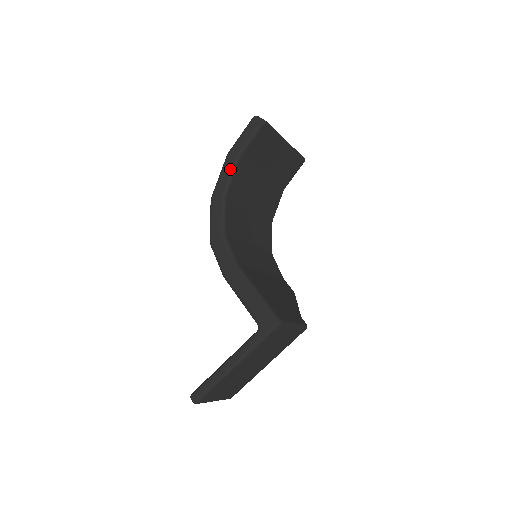
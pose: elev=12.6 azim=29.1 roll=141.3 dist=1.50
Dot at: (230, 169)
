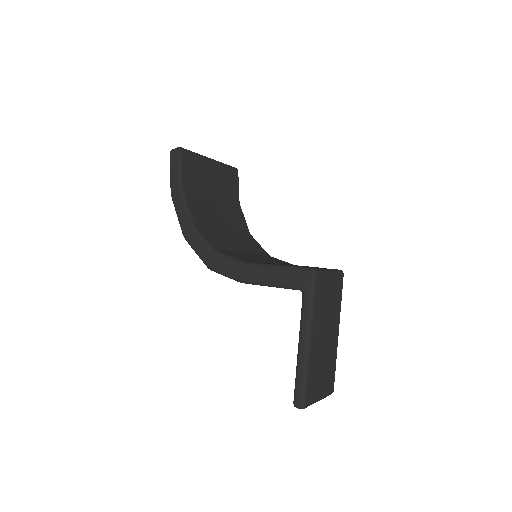
Dot at: (181, 202)
